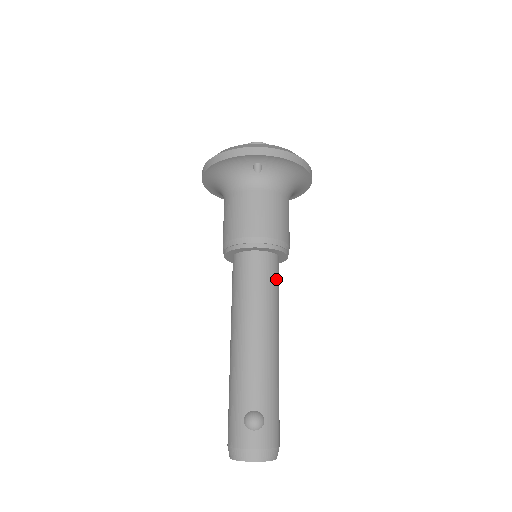
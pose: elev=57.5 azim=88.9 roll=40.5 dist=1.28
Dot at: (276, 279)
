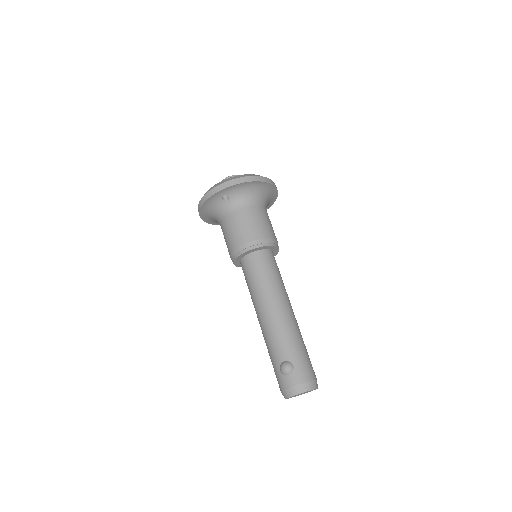
Dot at: (271, 266)
